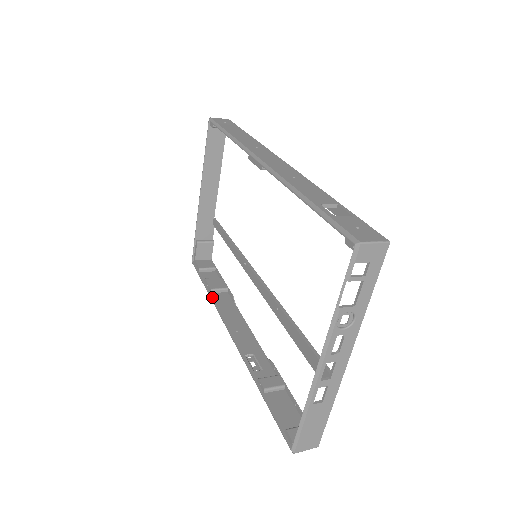
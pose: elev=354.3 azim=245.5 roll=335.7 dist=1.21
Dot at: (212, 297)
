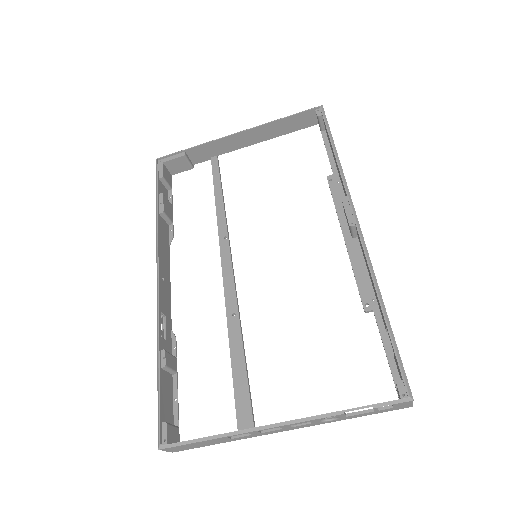
Dot at: (159, 220)
